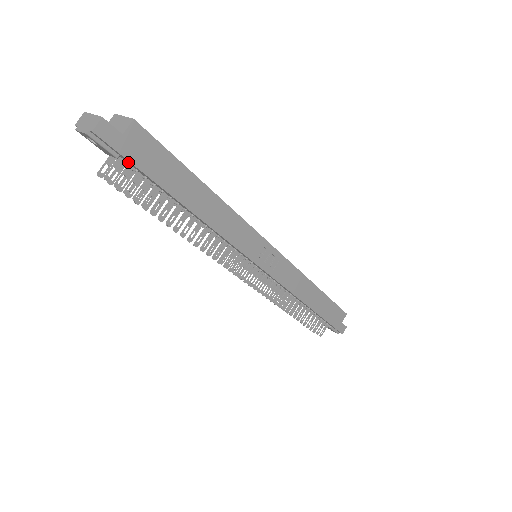
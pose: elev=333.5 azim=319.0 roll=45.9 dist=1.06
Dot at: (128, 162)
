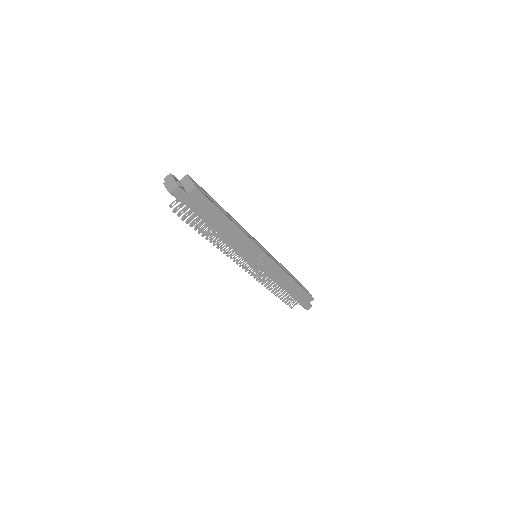
Dot at: (187, 205)
